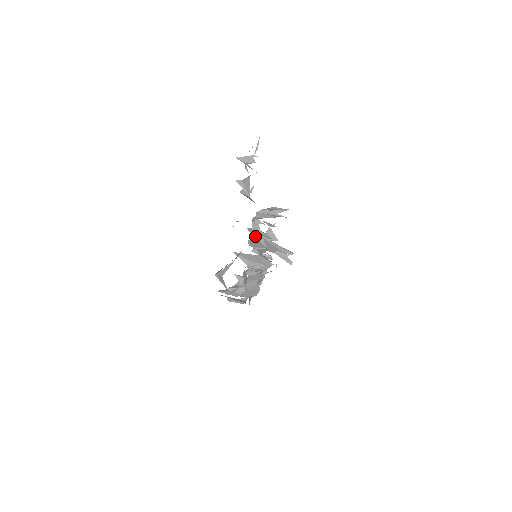
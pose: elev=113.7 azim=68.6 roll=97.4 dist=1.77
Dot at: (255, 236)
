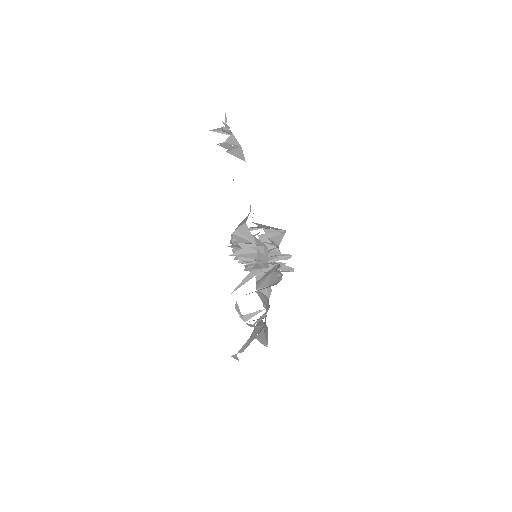
Dot at: (244, 242)
